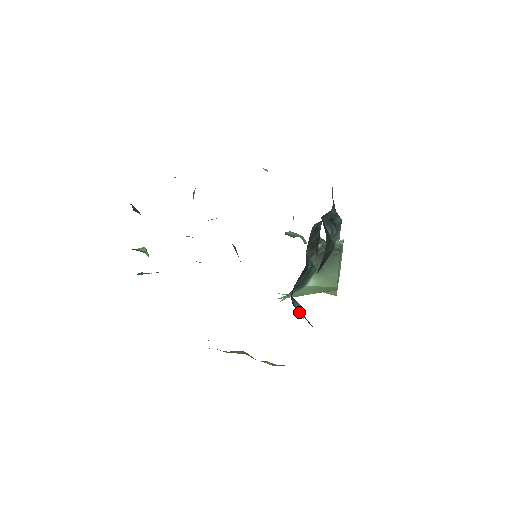
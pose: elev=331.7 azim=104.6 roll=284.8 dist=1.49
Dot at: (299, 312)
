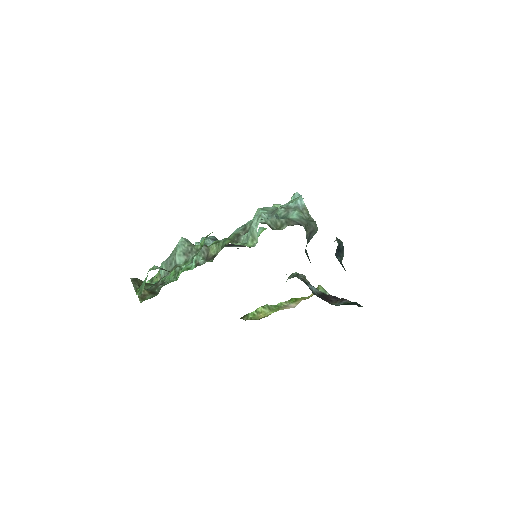
Dot at: (316, 294)
